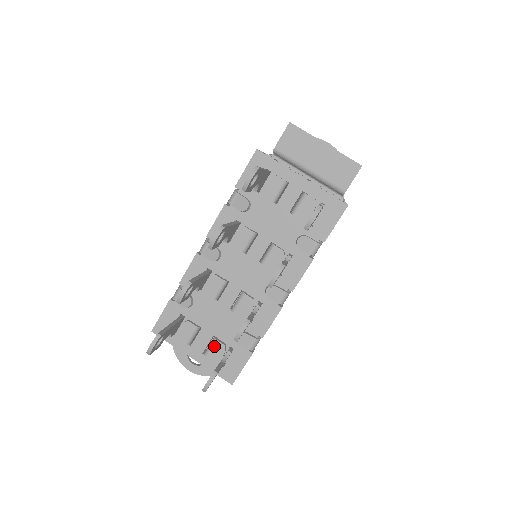
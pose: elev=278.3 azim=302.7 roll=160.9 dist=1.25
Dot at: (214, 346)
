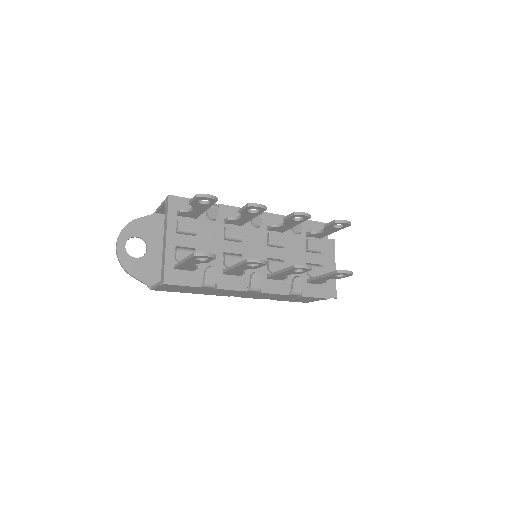
Dot at: (190, 252)
